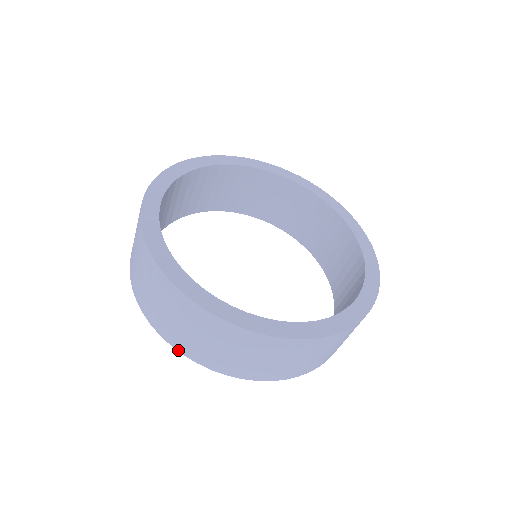
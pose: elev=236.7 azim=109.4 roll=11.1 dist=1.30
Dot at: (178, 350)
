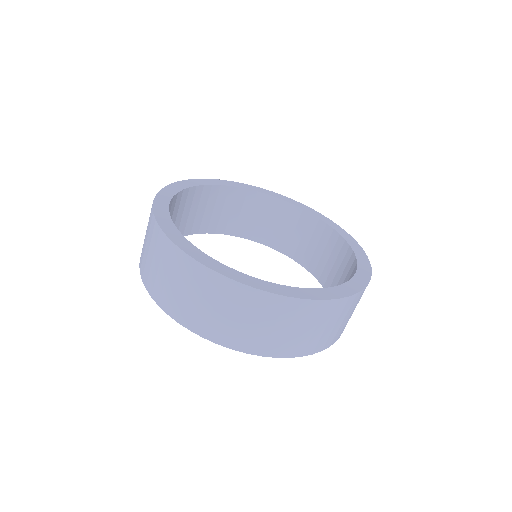
Dot at: (174, 318)
